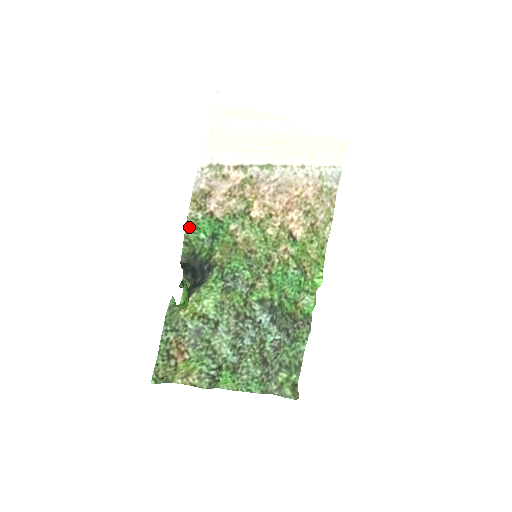
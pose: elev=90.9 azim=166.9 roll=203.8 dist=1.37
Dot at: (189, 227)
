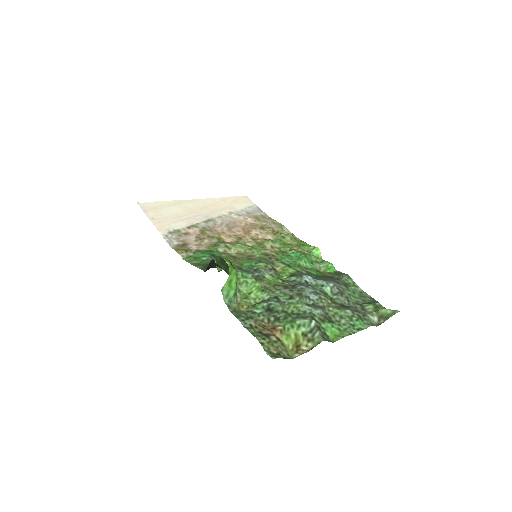
Dot at: (190, 261)
